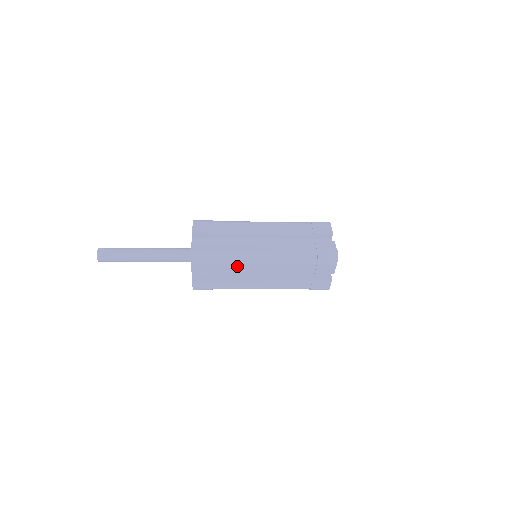
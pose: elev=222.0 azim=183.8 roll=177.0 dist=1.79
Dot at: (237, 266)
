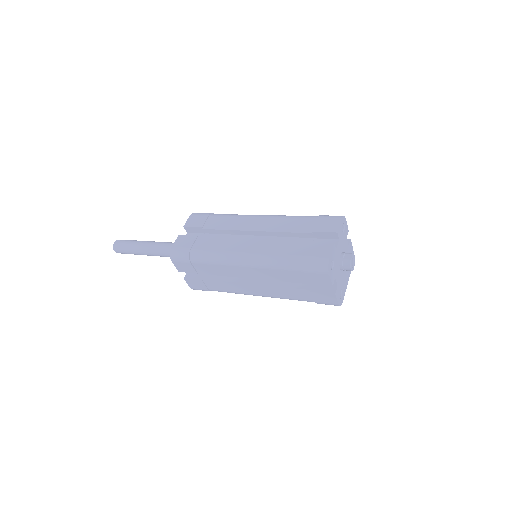
Dot at: (217, 267)
